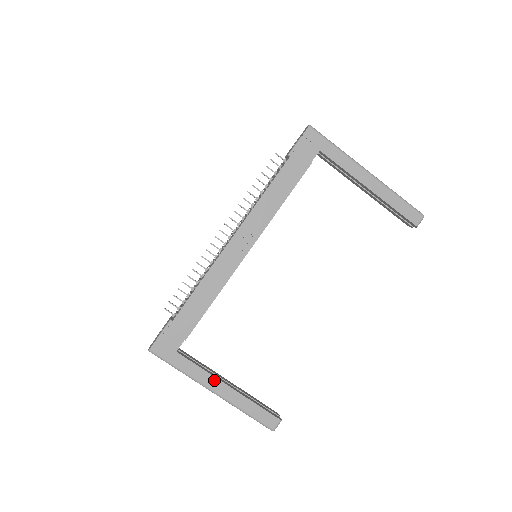
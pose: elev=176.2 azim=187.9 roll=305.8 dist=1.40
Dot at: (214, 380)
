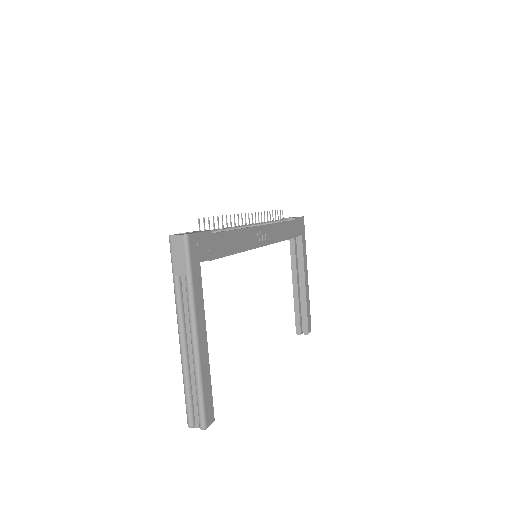
Dot at: (203, 323)
